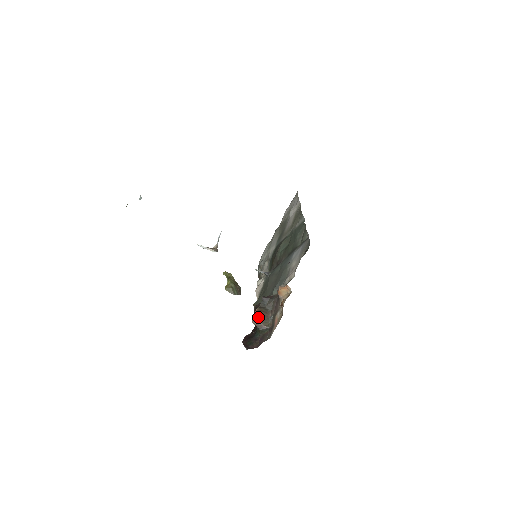
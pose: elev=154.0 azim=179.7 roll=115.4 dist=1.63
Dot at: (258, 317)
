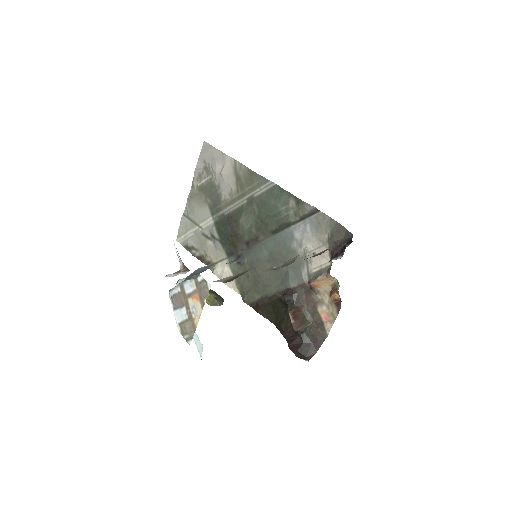
Dot at: (297, 321)
